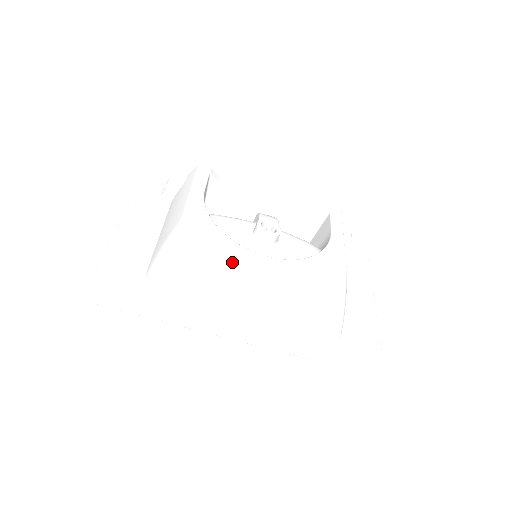
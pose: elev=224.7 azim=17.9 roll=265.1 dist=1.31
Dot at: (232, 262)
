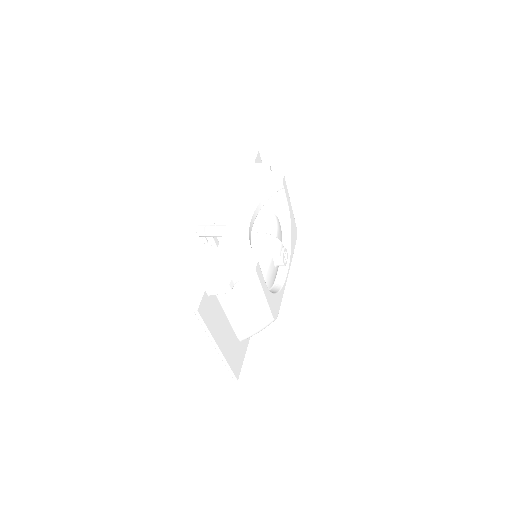
Dot at: occluded
